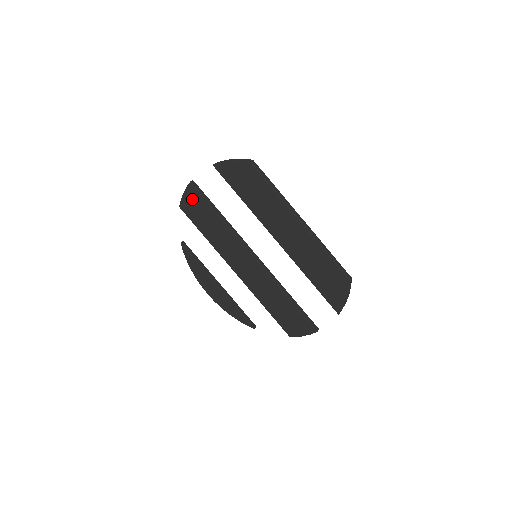
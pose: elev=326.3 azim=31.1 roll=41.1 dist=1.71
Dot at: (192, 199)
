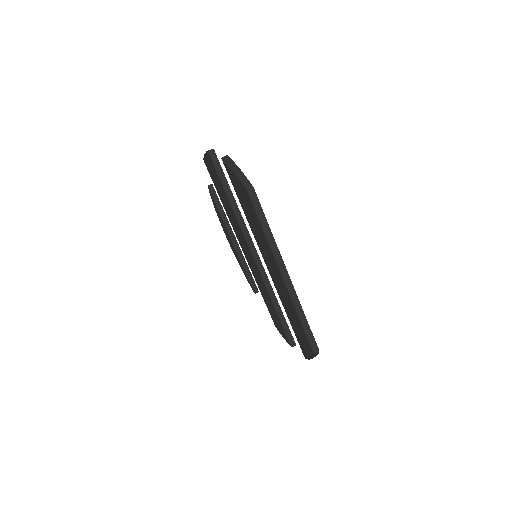
Dot at: (211, 165)
